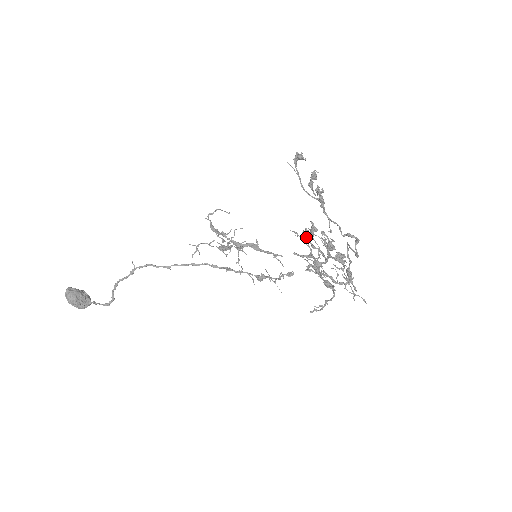
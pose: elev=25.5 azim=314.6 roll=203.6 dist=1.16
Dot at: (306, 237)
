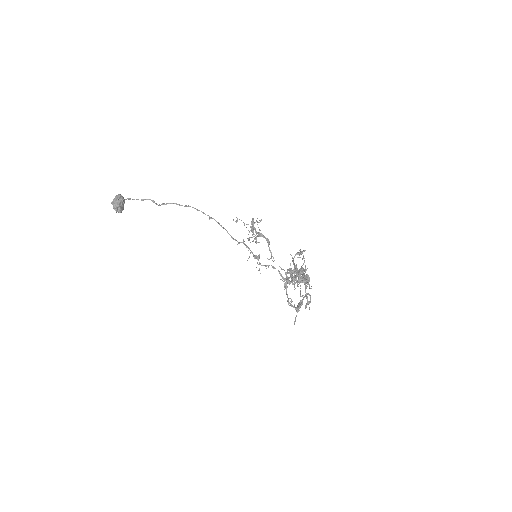
Dot at: (293, 263)
